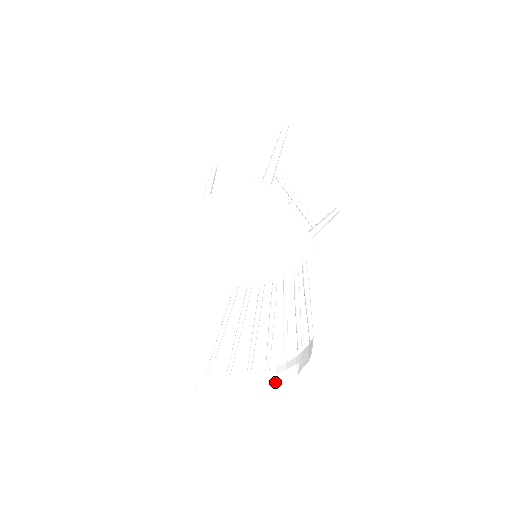
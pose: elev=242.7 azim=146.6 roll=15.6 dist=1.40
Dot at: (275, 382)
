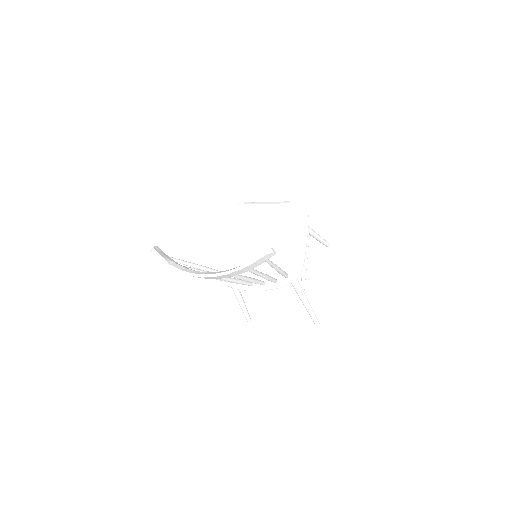
Dot at: (214, 273)
